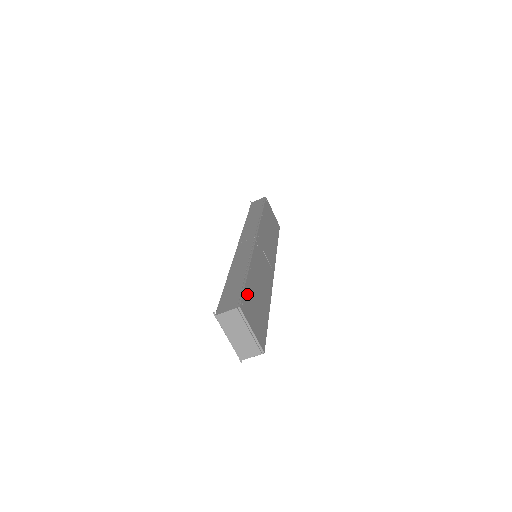
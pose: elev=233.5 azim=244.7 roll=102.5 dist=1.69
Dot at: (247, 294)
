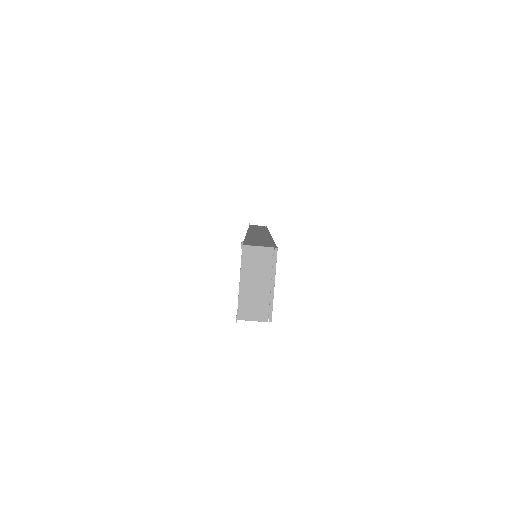
Dot at: occluded
